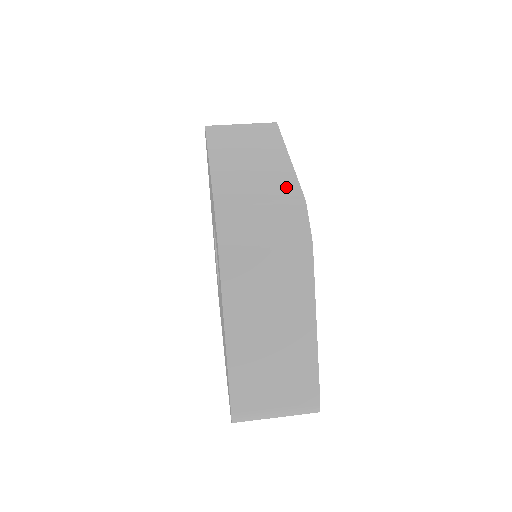
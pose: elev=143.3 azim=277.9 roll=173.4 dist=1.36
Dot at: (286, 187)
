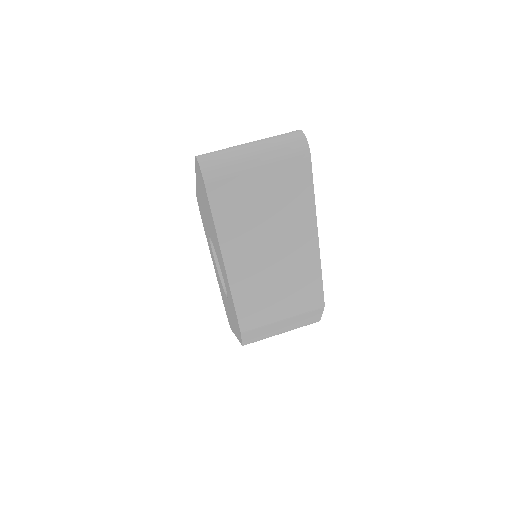
Dot at: (309, 292)
